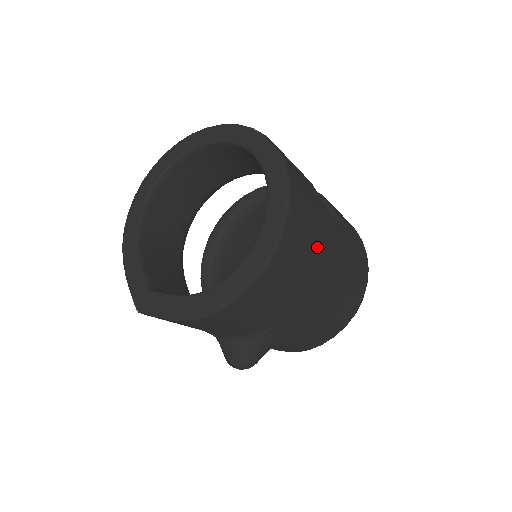
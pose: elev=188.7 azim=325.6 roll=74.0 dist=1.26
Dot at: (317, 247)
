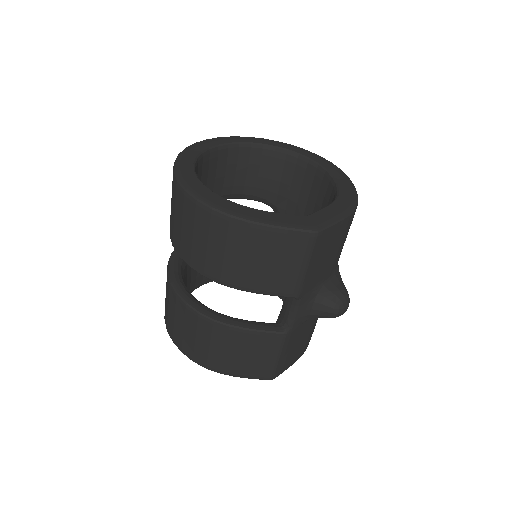
Dot at: occluded
